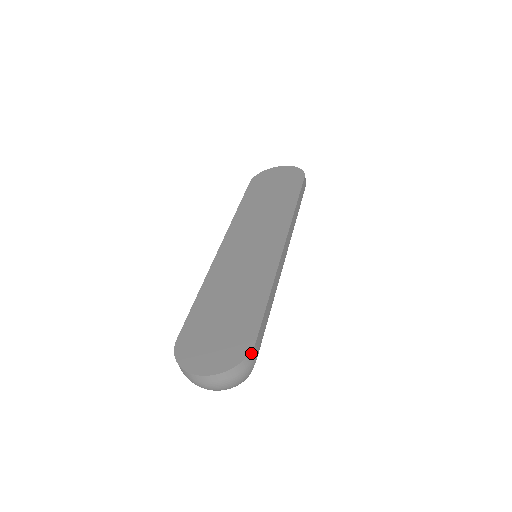
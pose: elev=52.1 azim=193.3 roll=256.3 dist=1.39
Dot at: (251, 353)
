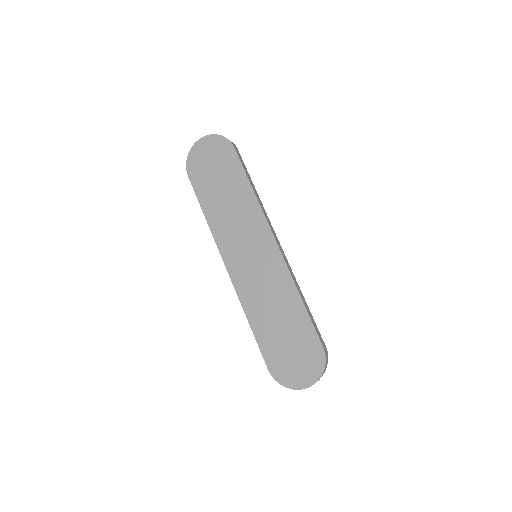
Dot at: (325, 356)
